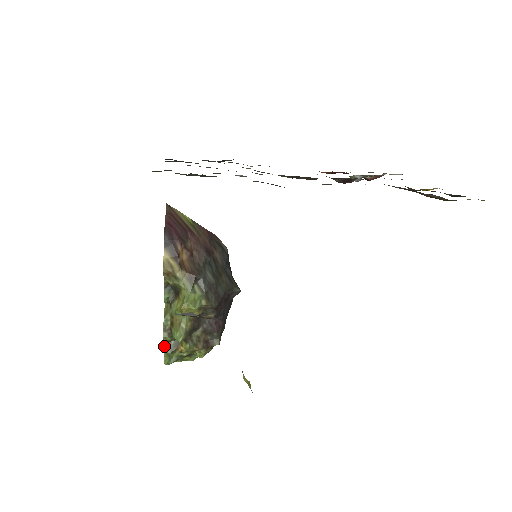
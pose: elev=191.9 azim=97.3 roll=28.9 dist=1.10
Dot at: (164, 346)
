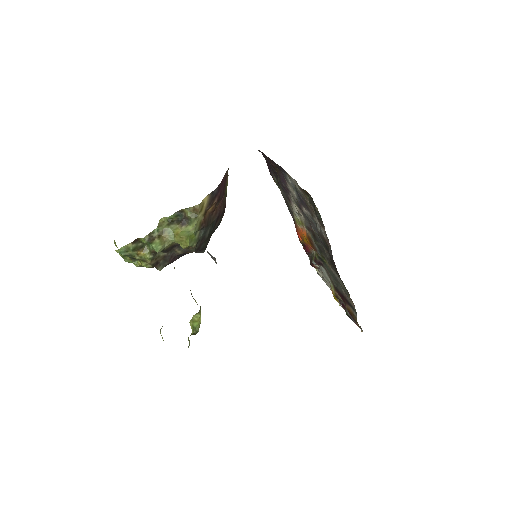
Dot at: (134, 241)
